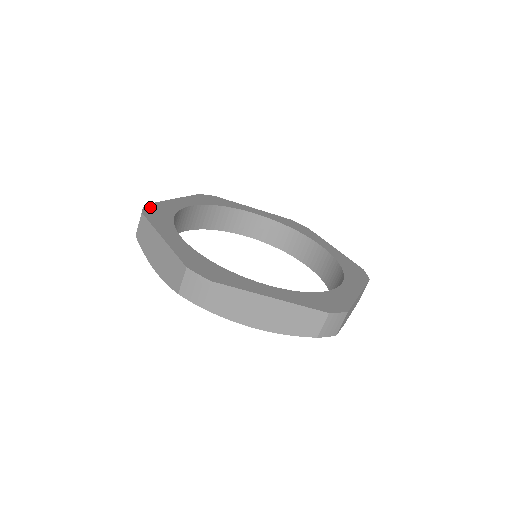
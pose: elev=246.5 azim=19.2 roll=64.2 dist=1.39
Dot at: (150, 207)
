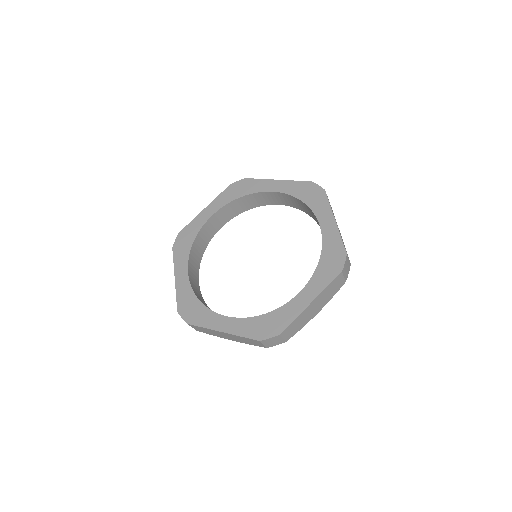
Dot at: (181, 235)
